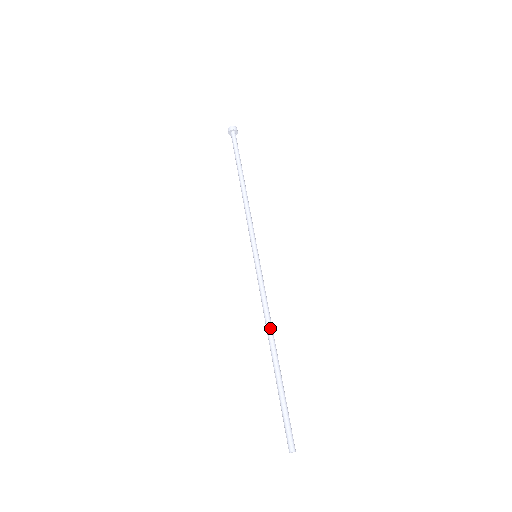
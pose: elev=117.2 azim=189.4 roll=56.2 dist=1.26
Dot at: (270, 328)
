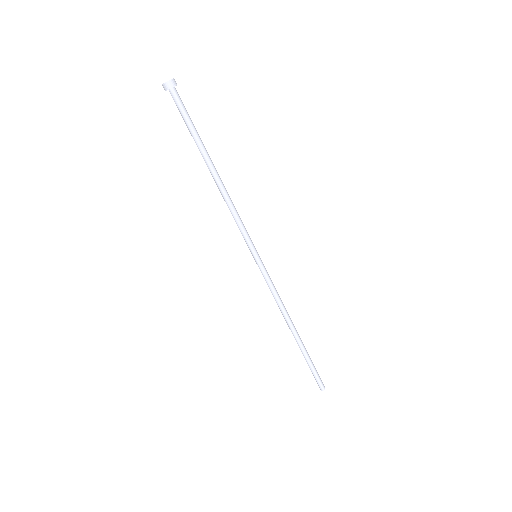
Dot at: (286, 319)
